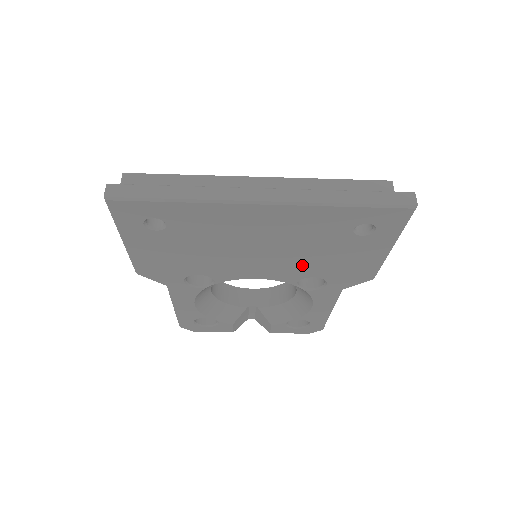
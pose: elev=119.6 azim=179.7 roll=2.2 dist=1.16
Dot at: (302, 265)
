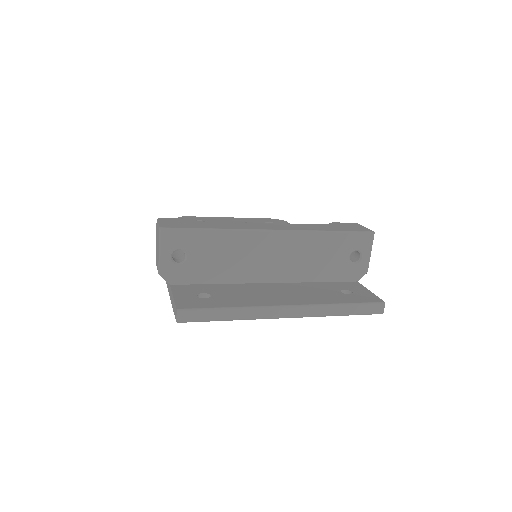
Dot at: occluded
